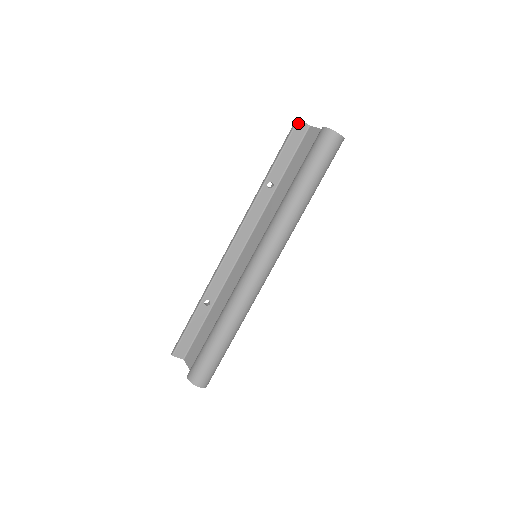
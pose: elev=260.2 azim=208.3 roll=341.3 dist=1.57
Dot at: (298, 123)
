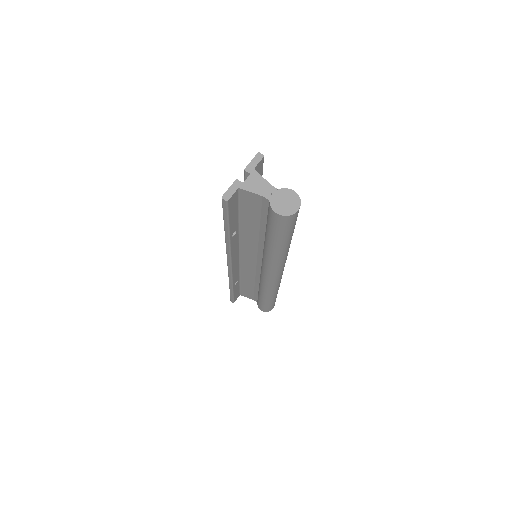
Dot at: (229, 202)
